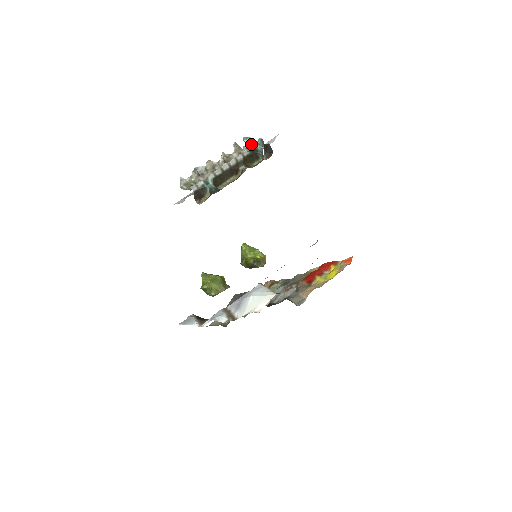
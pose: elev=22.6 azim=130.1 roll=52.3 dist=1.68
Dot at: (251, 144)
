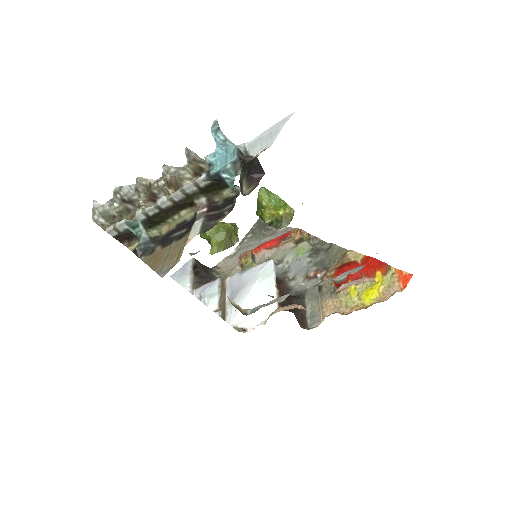
Dot at: (220, 152)
